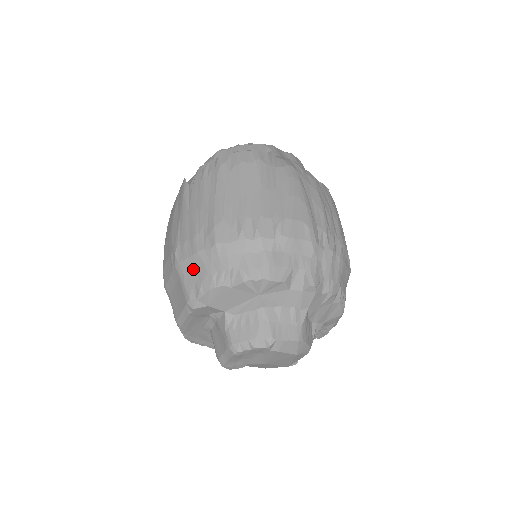
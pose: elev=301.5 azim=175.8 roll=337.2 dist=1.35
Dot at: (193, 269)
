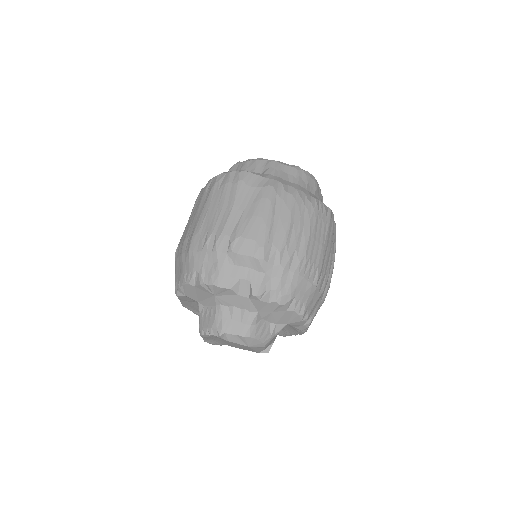
Dot at: (179, 266)
